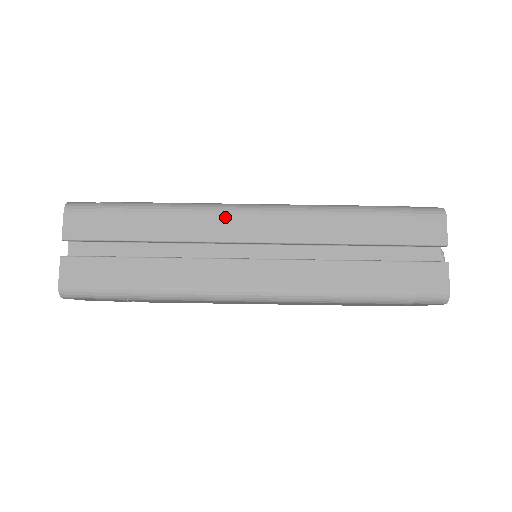
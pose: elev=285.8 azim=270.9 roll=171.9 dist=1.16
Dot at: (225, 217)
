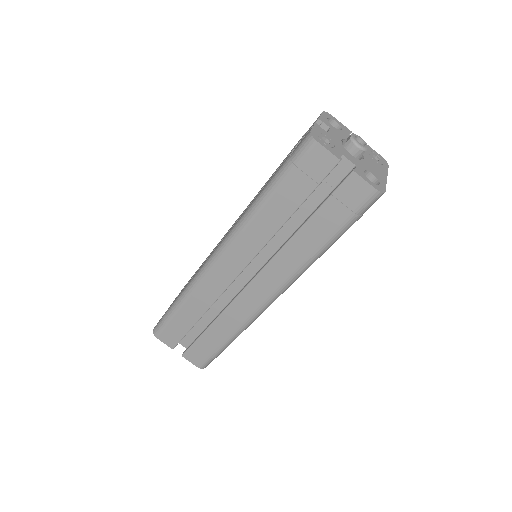
Dot at: (211, 276)
